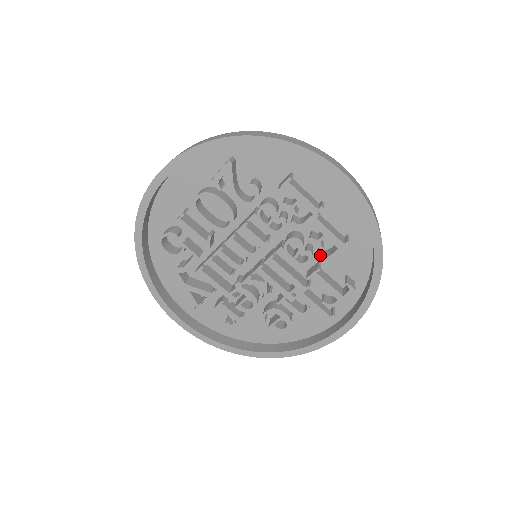
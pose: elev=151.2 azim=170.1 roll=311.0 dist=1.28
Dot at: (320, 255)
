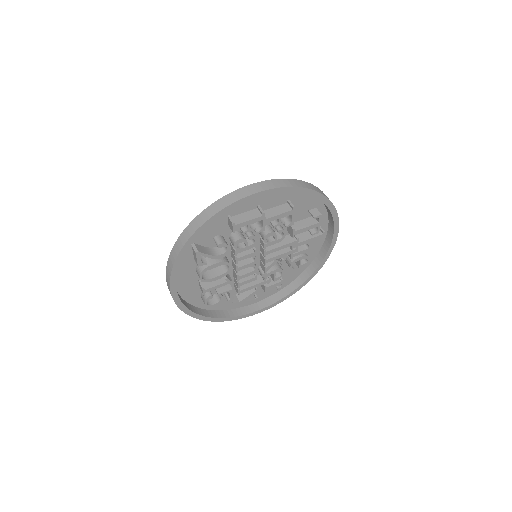
Dot at: (287, 225)
